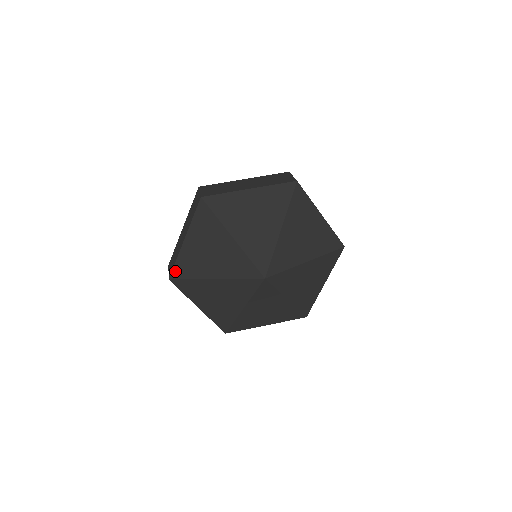
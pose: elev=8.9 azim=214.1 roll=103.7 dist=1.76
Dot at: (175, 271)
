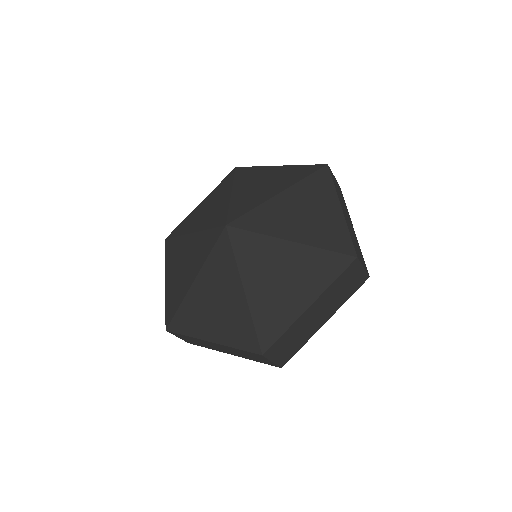
Dot at: (167, 316)
